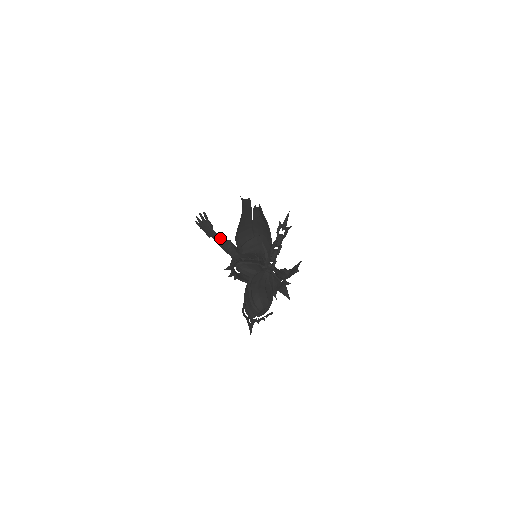
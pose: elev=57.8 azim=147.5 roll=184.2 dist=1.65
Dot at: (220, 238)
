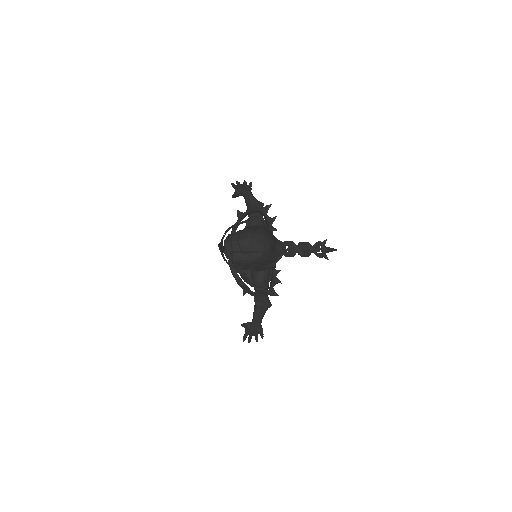
Dot at: occluded
